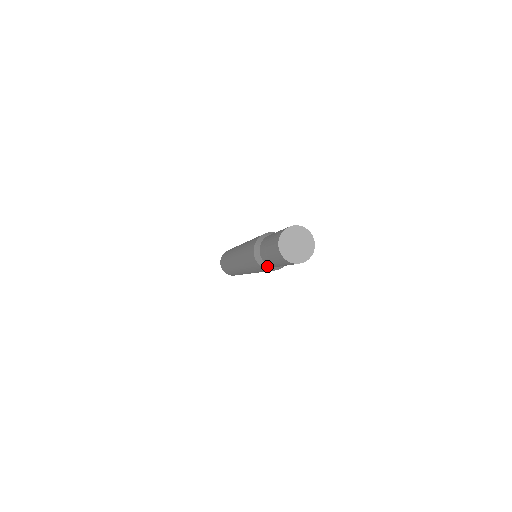
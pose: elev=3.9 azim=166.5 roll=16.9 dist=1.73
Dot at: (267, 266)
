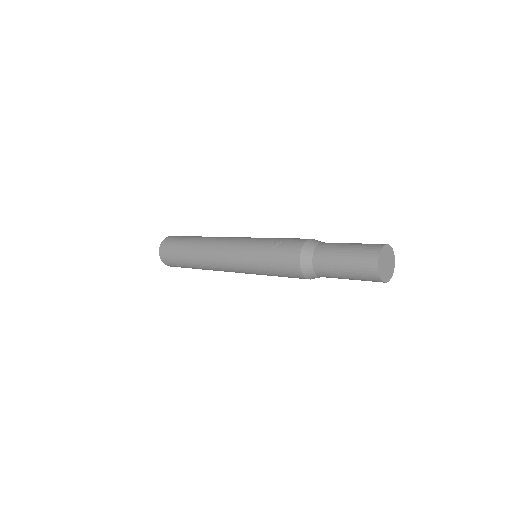
Dot at: (319, 277)
